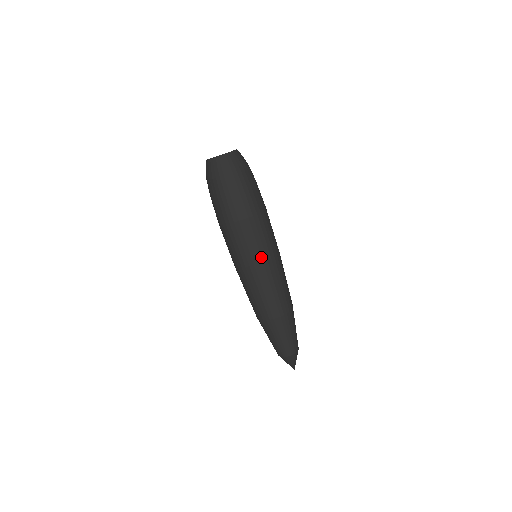
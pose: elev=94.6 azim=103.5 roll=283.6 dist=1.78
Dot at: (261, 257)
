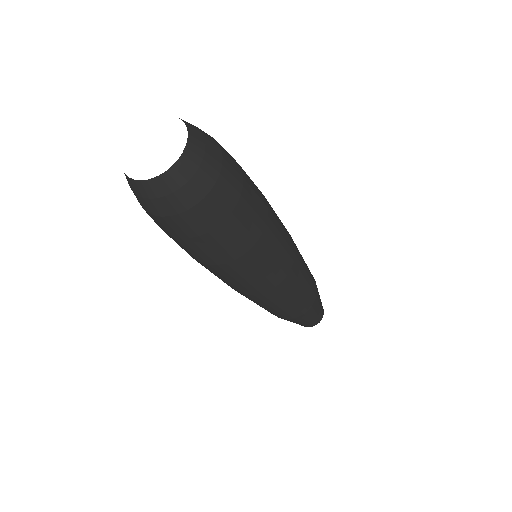
Dot at: (264, 288)
